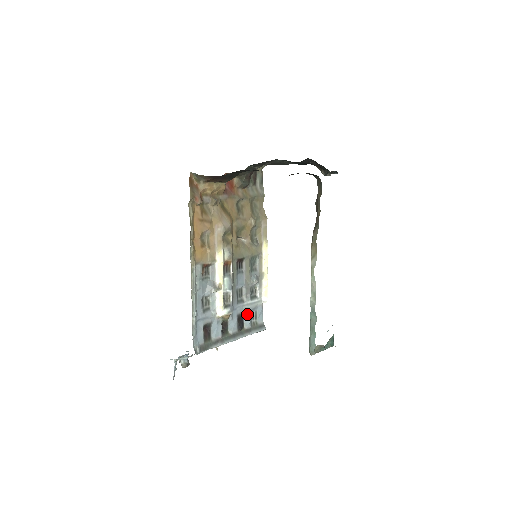
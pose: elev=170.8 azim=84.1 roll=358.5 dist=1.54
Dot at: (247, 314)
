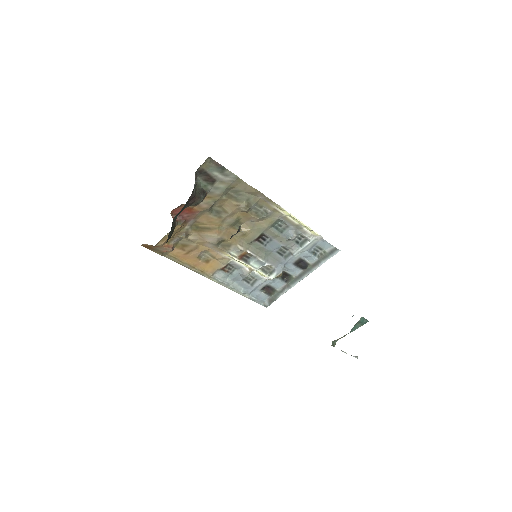
Dot at: (305, 256)
